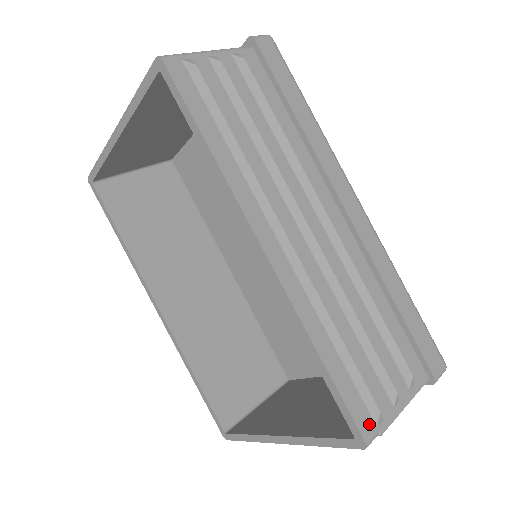
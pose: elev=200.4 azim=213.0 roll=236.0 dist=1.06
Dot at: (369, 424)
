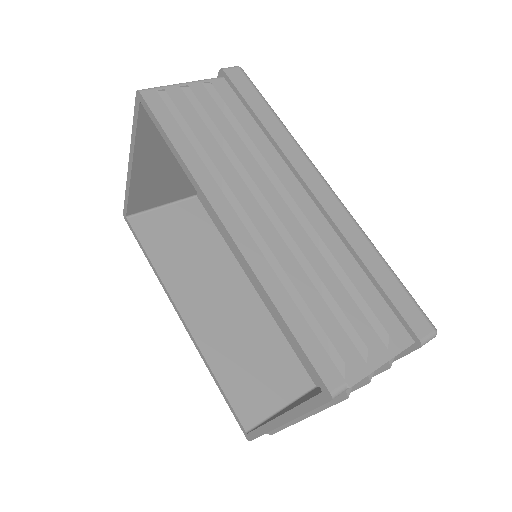
Dot at: (334, 376)
